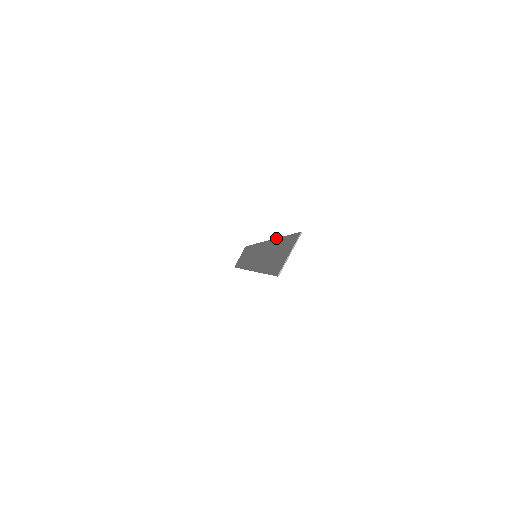
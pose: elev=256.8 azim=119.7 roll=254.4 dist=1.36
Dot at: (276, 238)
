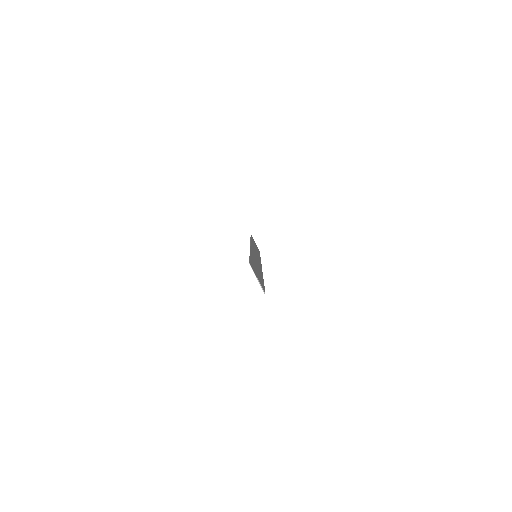
Dot at: occluded
